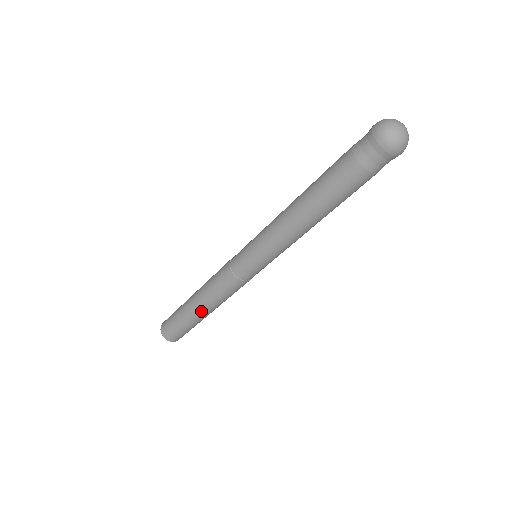
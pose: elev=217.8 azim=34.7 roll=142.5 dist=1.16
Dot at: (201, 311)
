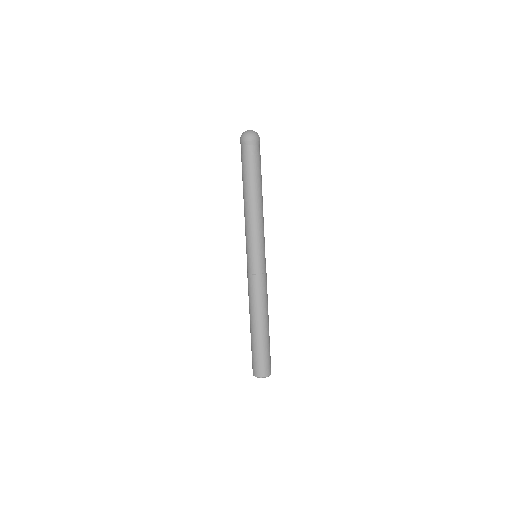
Dot at: (264, 323)
